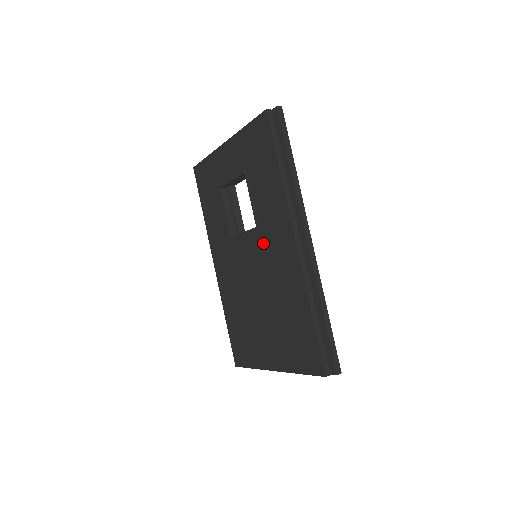
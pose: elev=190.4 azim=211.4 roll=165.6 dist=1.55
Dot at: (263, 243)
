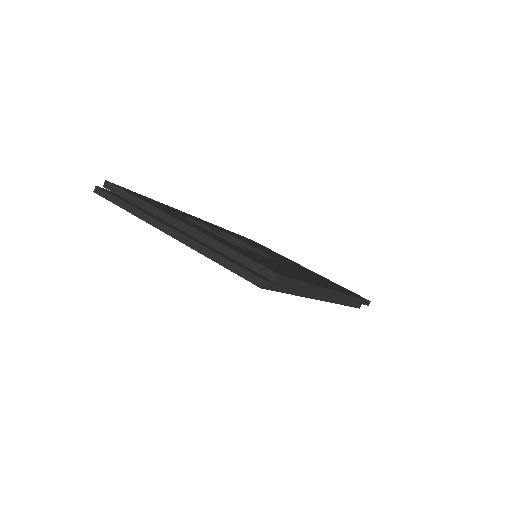
Dot at: occluded
